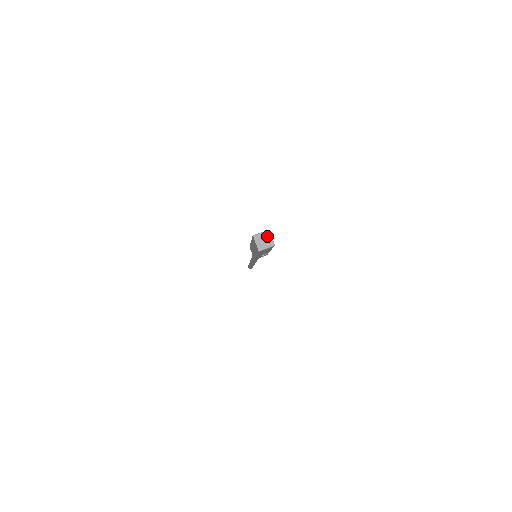
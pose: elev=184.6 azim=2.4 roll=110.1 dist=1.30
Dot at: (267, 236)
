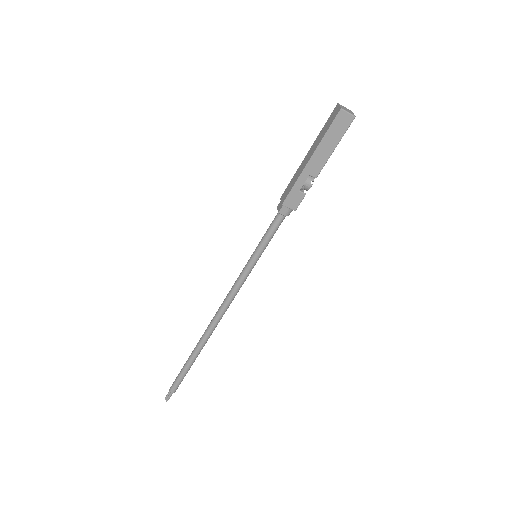
Dot at: (350, 111)
